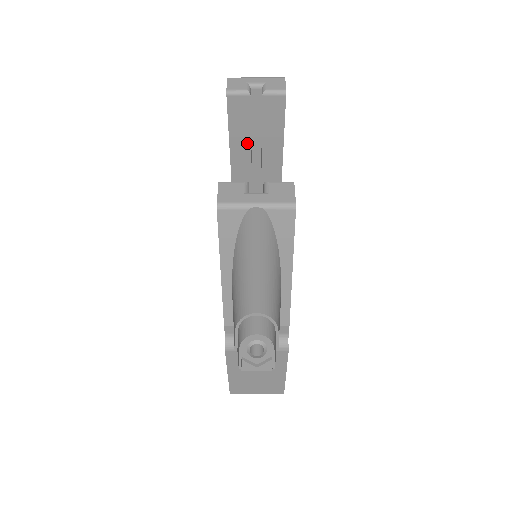
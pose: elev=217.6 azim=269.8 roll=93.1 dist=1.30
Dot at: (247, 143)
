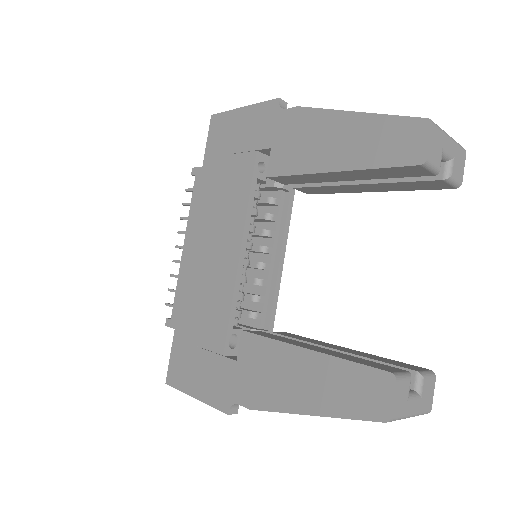
Dot at: (361, 178)
